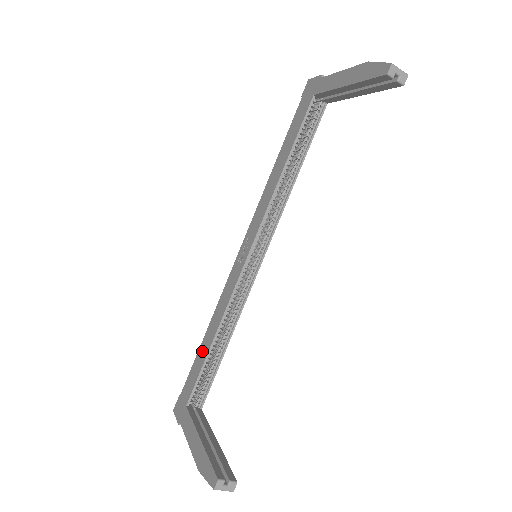
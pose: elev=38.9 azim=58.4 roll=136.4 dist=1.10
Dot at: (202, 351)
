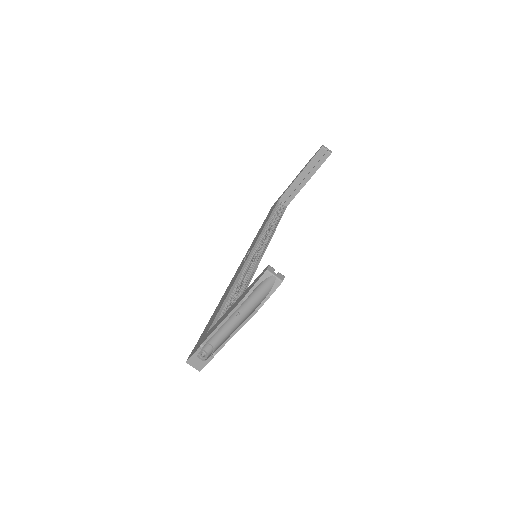
Dot at: (217, 309)
